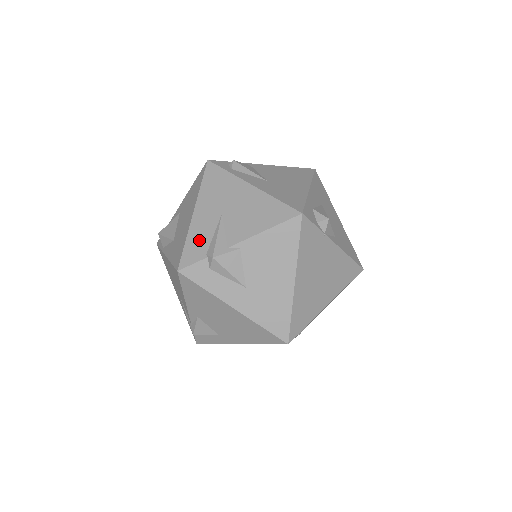
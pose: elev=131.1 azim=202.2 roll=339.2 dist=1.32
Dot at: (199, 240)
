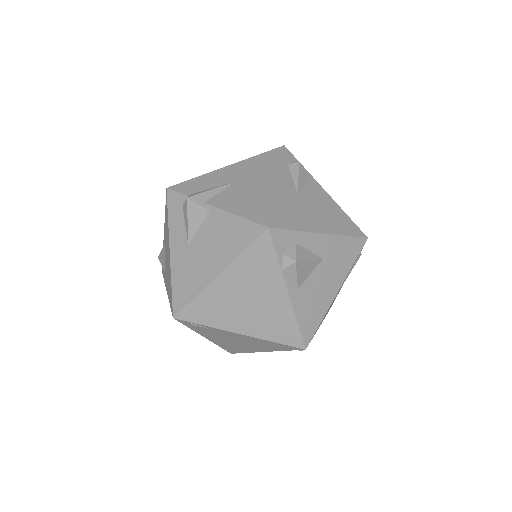
Dot at: (202, 183)
